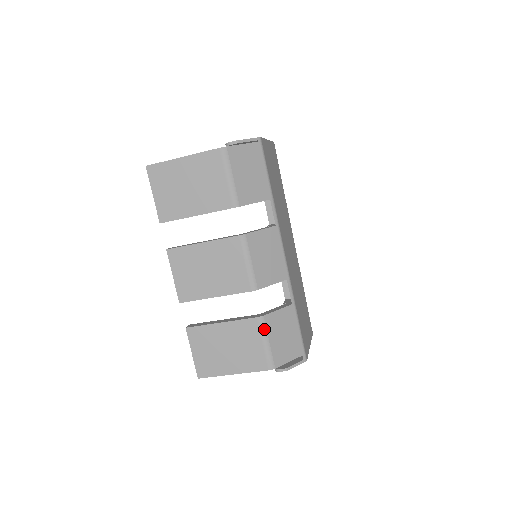
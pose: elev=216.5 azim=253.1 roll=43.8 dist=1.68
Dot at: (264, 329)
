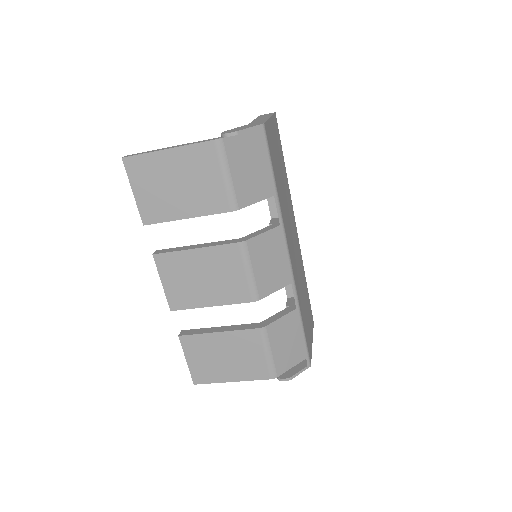
Dot at: (266, 340)
